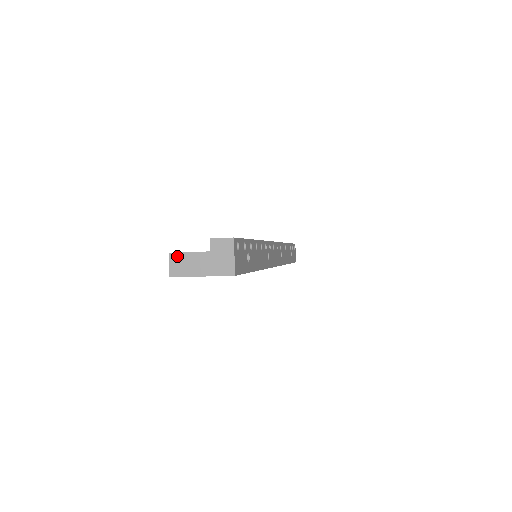
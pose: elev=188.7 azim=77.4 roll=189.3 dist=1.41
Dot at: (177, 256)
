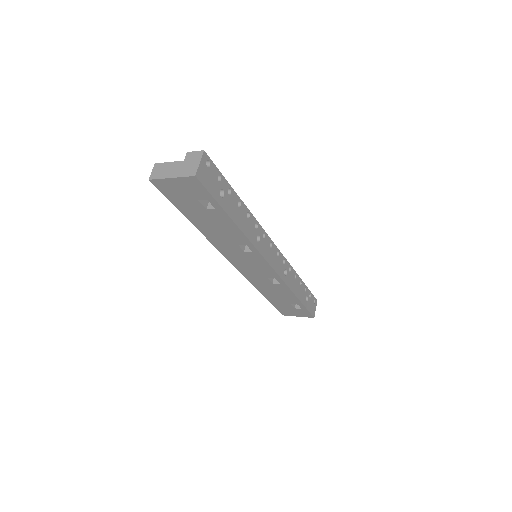
Dot at: (160, 165)
